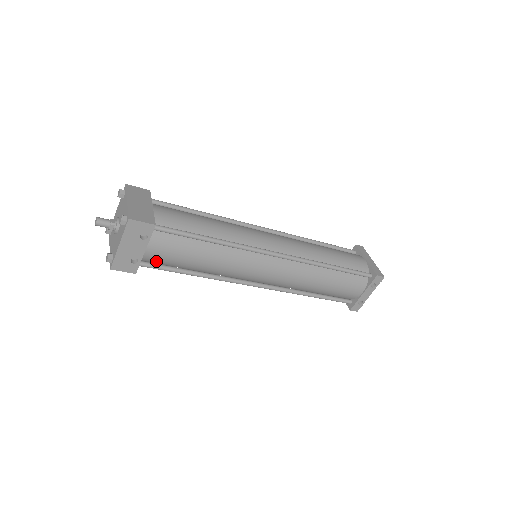
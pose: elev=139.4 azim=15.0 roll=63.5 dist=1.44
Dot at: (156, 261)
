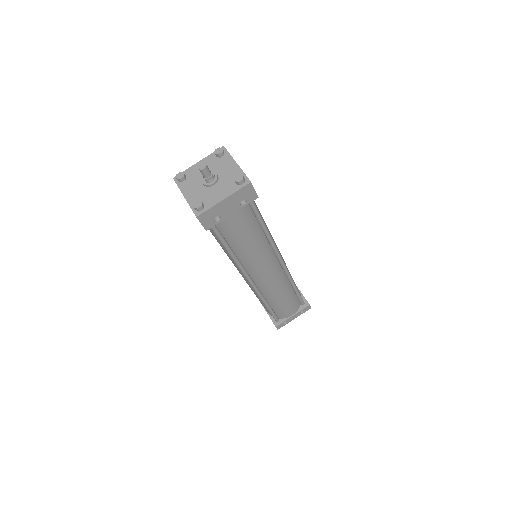
Dot at: (223, 227)
